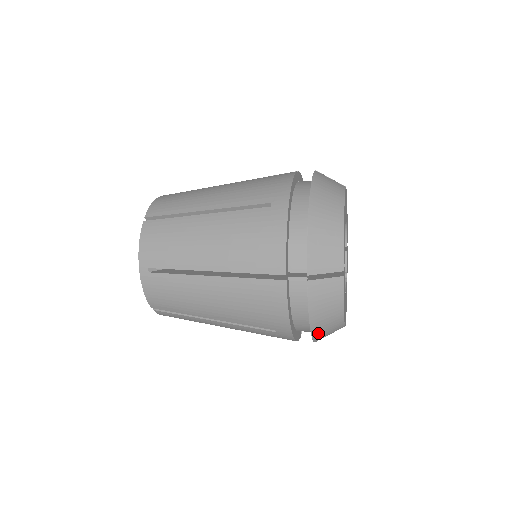
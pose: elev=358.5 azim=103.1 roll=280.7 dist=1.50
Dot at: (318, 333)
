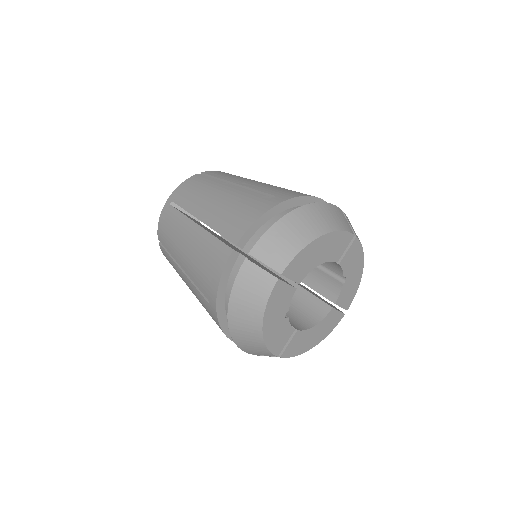
Dot at: occluded
